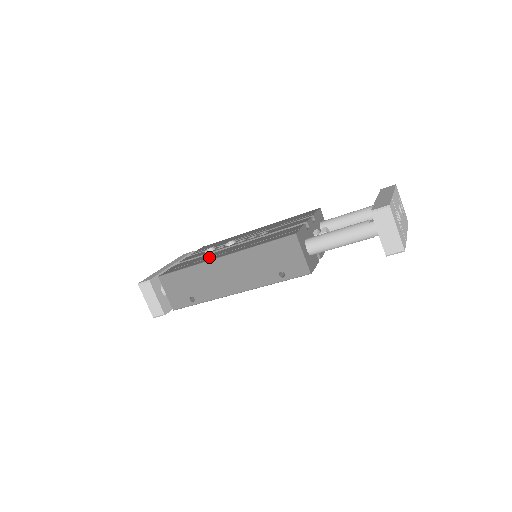
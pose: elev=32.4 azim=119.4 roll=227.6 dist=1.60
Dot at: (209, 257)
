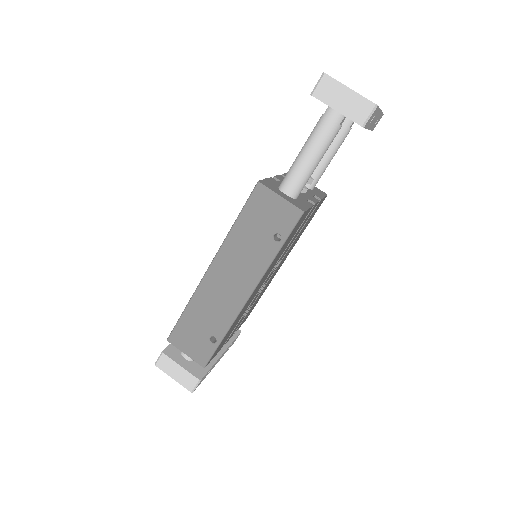
Dot at: occluded
